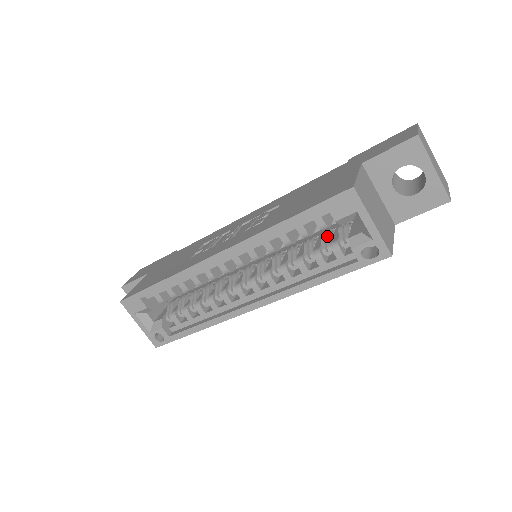
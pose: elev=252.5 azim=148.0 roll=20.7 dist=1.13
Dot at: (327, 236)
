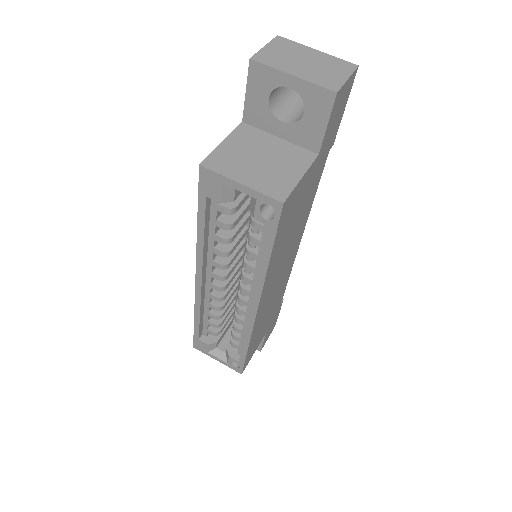
Dot at: occluded
